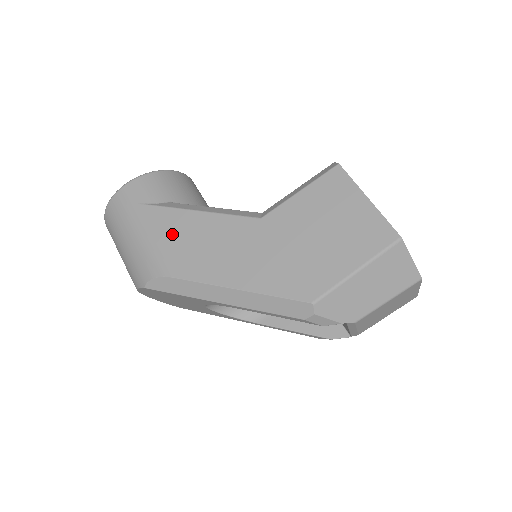
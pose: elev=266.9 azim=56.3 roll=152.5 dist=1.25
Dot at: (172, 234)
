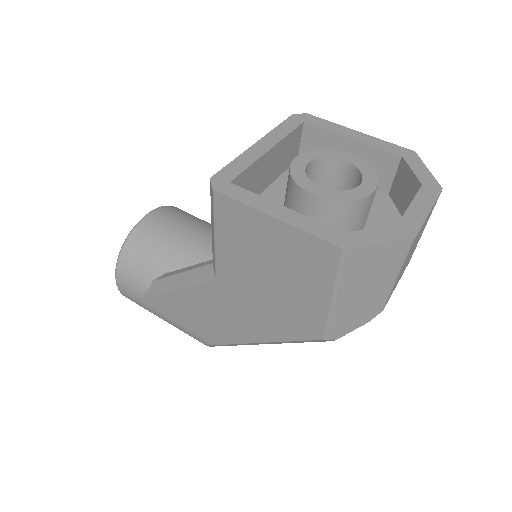
Dot at: (180, 313)
